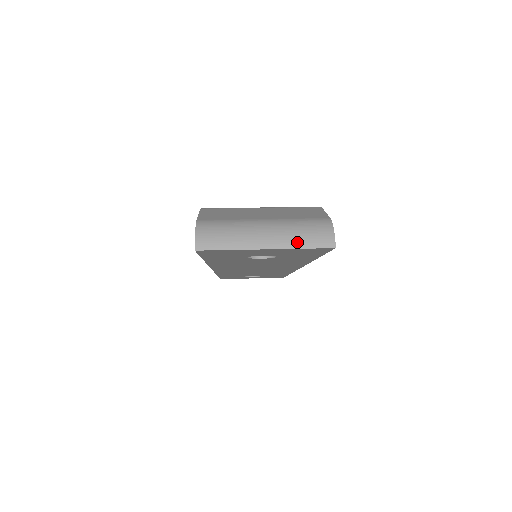
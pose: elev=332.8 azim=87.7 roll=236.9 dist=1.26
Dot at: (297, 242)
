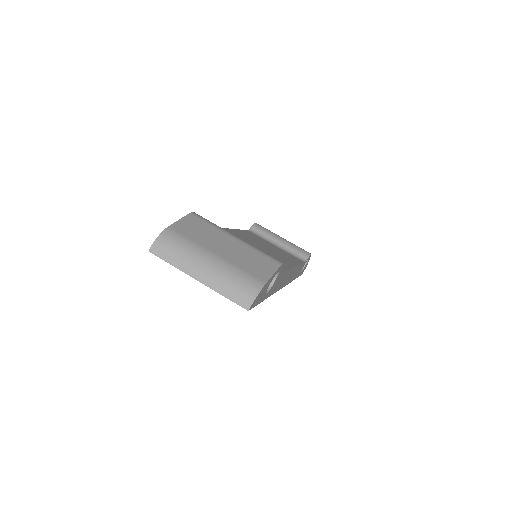
Dot at: (223, 289)
